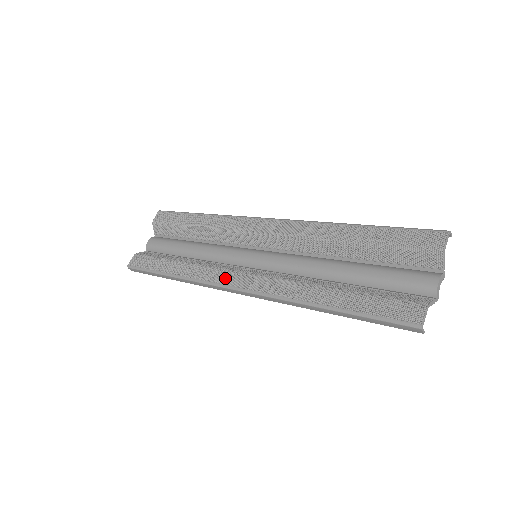
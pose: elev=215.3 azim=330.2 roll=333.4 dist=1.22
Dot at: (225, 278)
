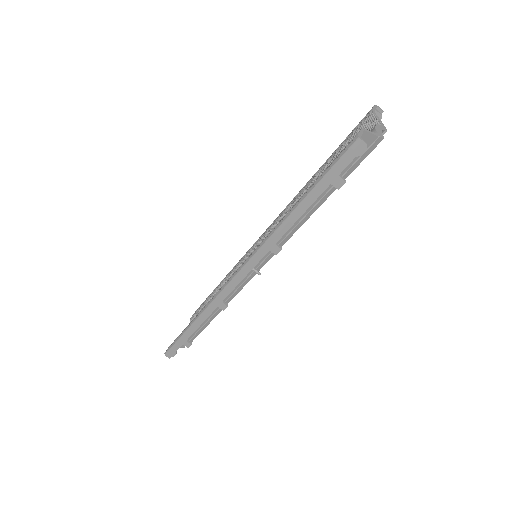
Dot at: occluded
